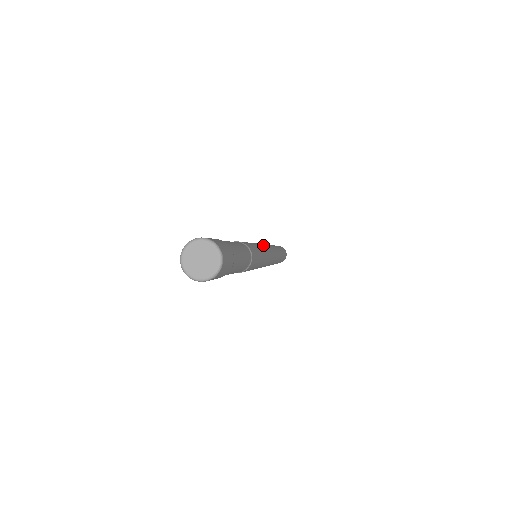
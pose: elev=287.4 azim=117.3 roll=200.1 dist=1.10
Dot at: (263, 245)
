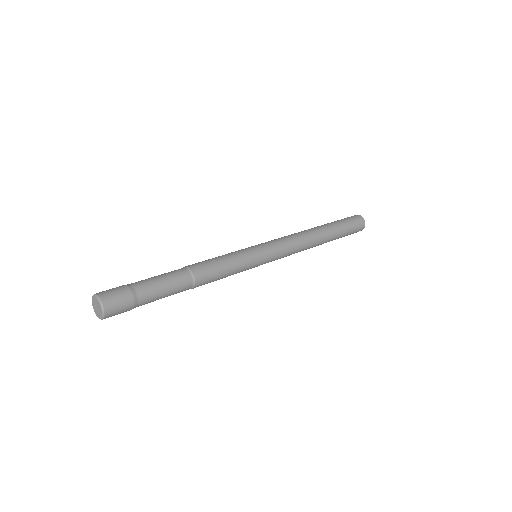
Dot at: (264, 248)
